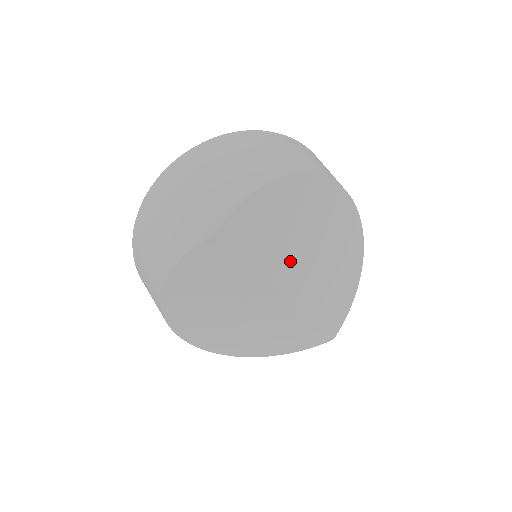
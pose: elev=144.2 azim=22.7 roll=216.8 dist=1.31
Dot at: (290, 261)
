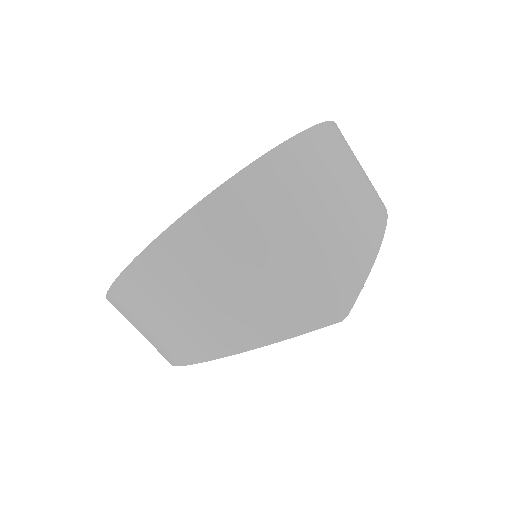
Dot at: occluded
